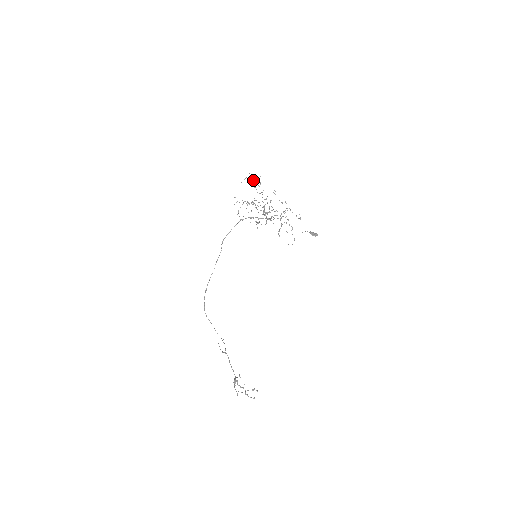
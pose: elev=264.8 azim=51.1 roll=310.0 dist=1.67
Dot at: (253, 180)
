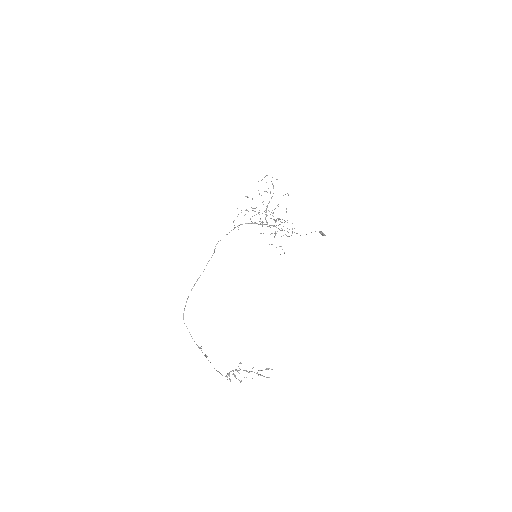
Dot at: (258, 190)
